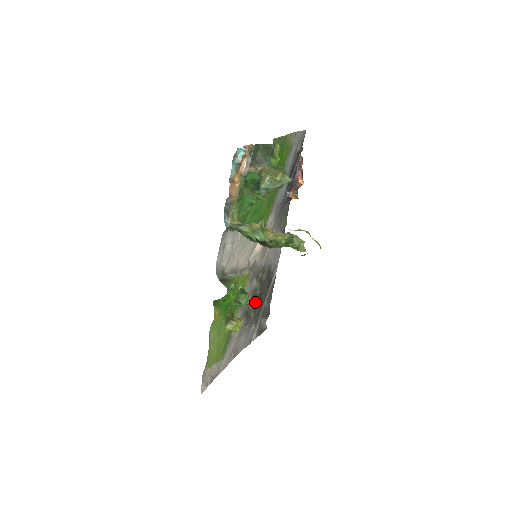
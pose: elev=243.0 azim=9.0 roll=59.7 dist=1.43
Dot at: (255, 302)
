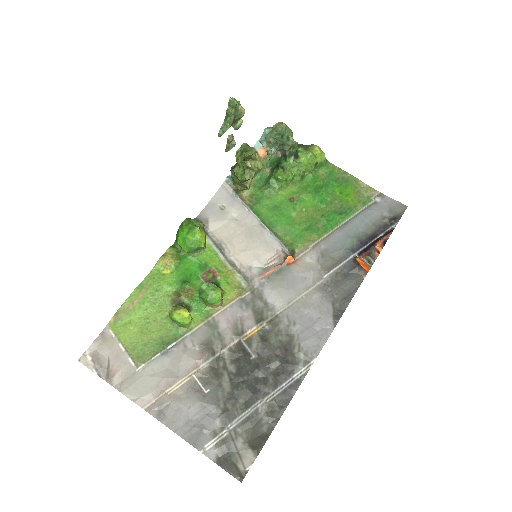
Dot at: (241, 367)
